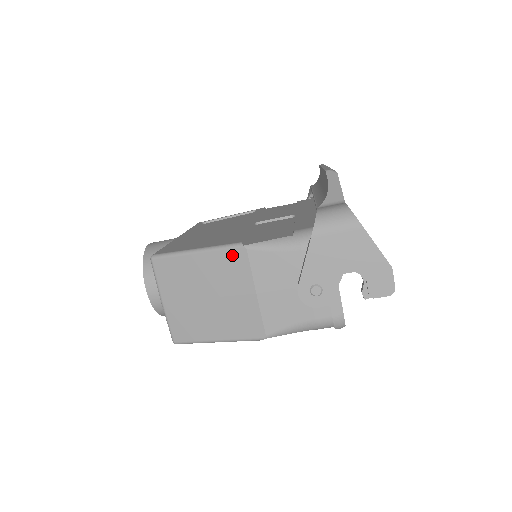
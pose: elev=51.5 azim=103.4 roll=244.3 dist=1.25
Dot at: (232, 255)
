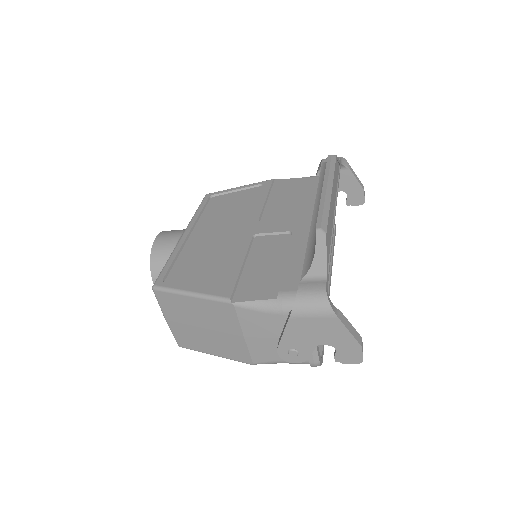
Dot at: (222, 307)
